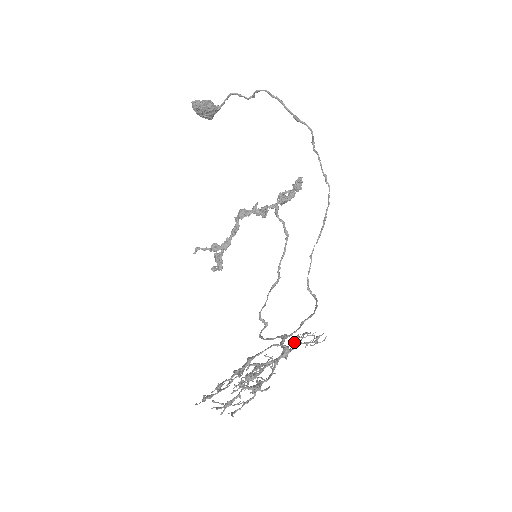
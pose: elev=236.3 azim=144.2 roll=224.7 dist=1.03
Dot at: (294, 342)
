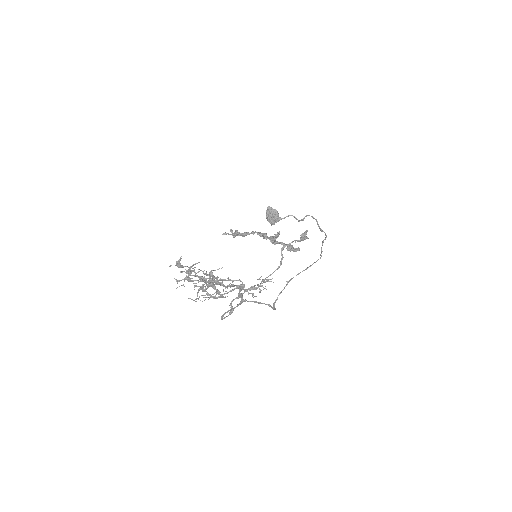
Dot at: occluded
